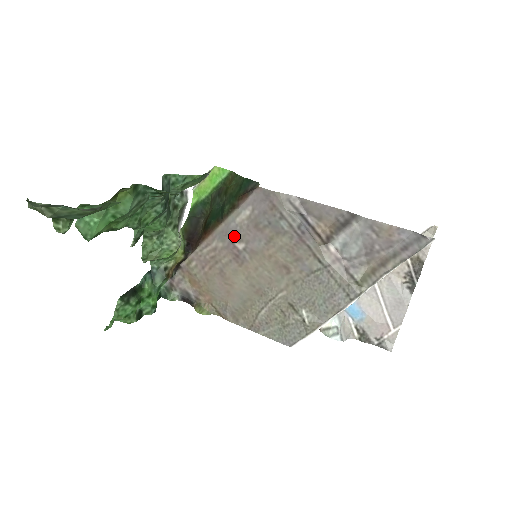
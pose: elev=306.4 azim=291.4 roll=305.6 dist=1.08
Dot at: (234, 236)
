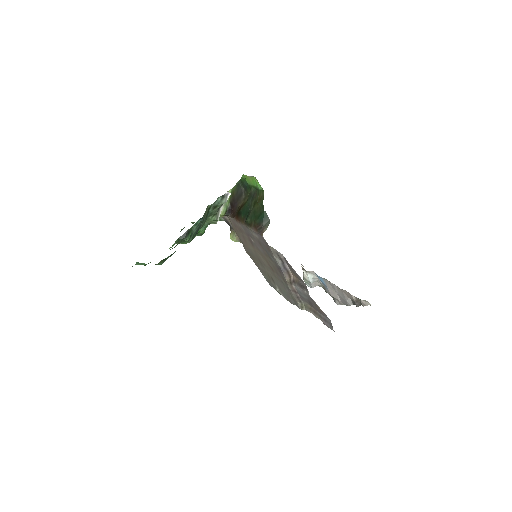
Dot at: (250, 235)
